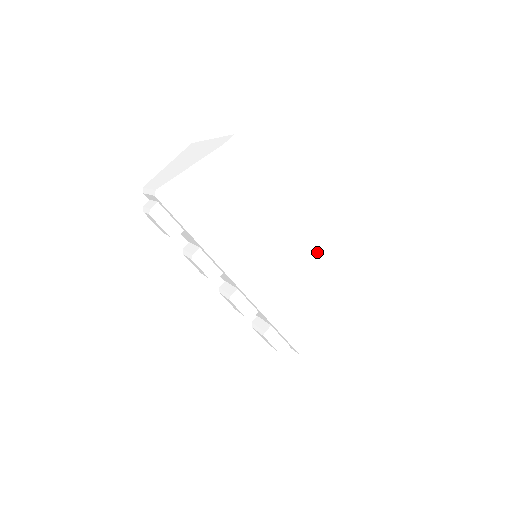
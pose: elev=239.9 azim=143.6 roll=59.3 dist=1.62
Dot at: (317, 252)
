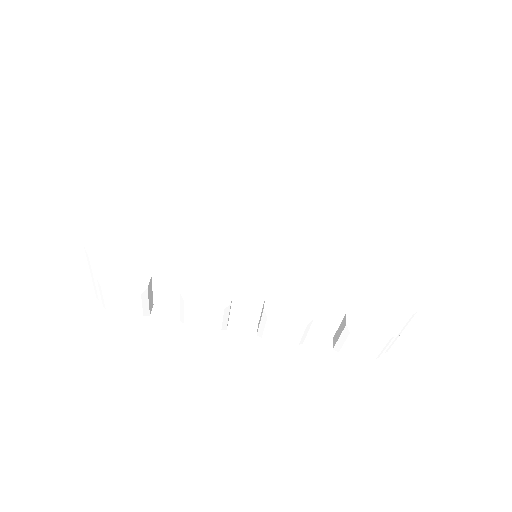
Dot at: (287, 161)
